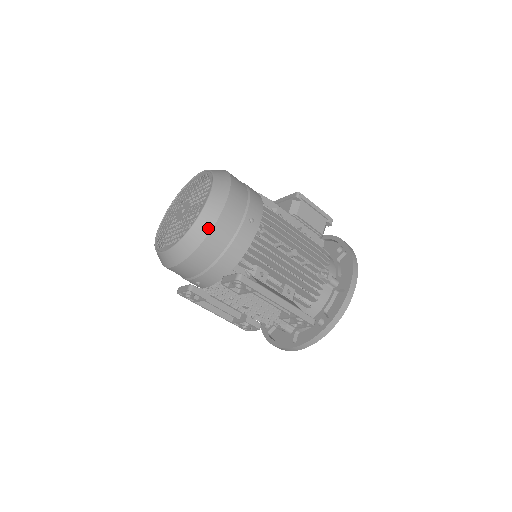
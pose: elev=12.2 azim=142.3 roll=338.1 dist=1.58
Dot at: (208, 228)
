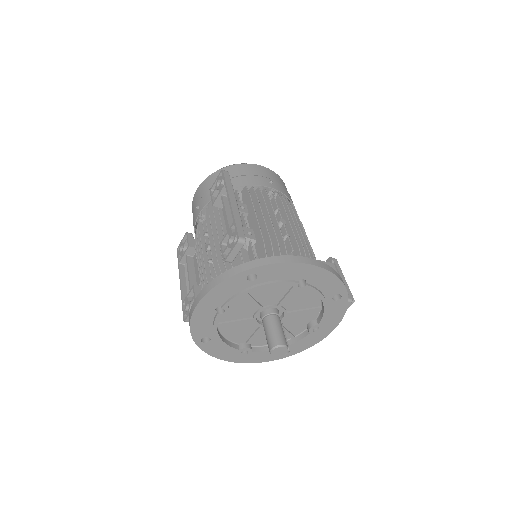
Dot at: (239, 164)
